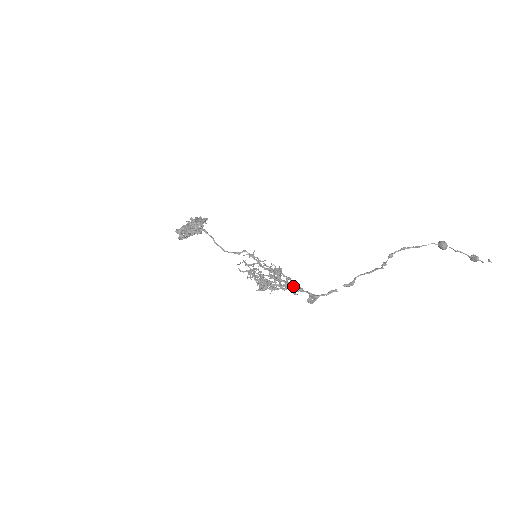
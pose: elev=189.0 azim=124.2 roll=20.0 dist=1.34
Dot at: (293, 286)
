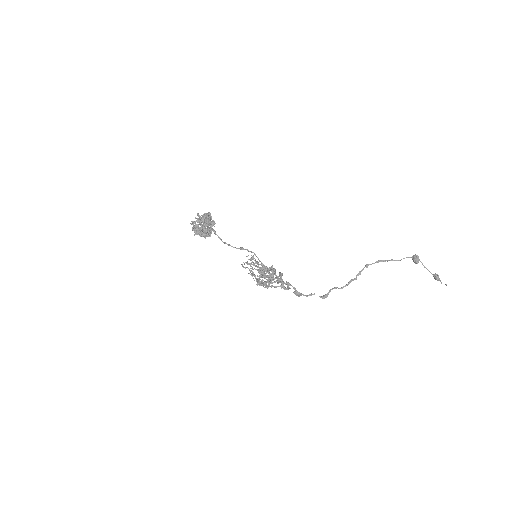
Dot at: (282, 287)
